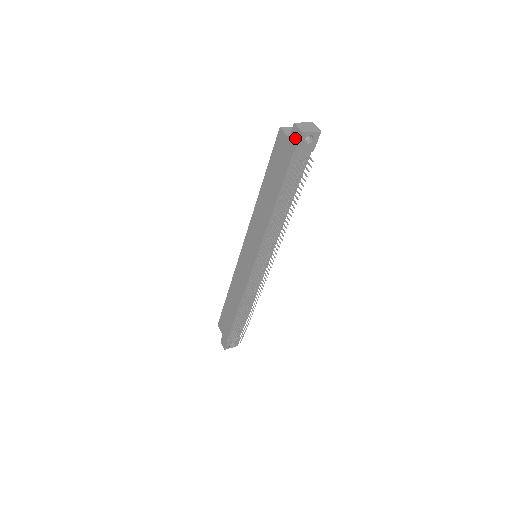
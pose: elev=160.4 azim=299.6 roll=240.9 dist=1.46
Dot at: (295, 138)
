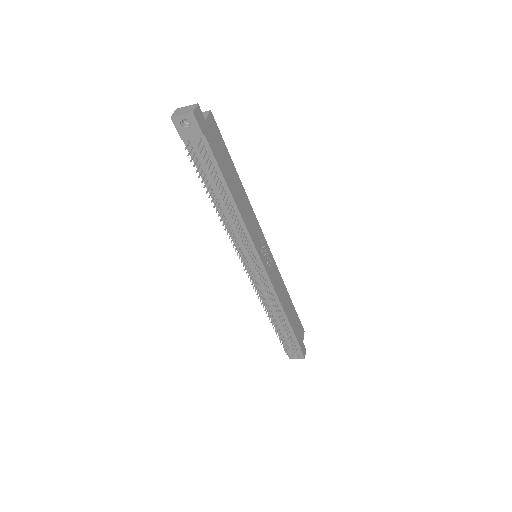
Dot at: (178, 125)
